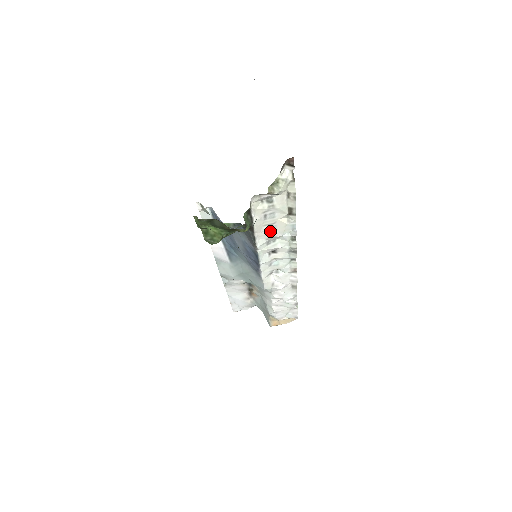
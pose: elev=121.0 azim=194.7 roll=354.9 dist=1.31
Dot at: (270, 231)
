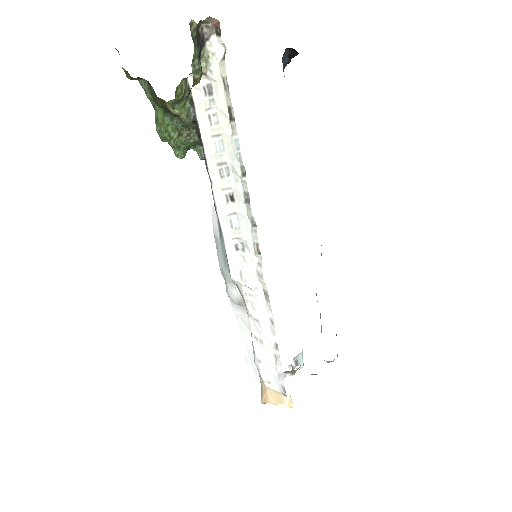
Dot at: (220, 150)
